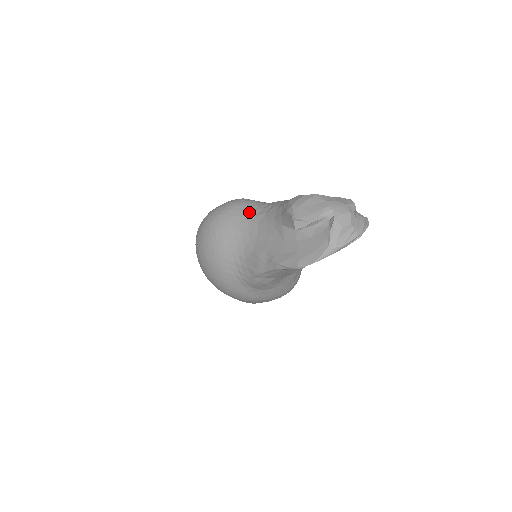
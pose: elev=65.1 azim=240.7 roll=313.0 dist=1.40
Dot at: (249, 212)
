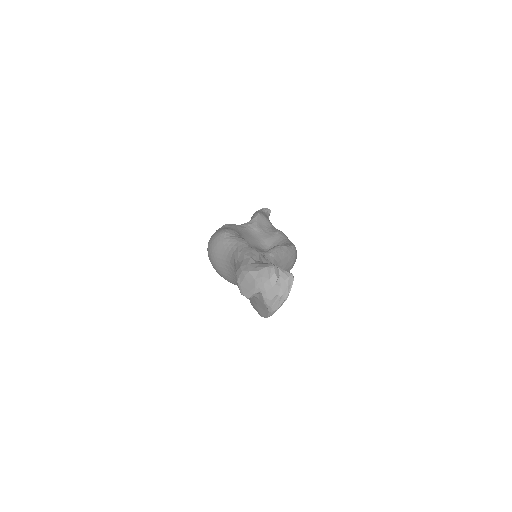
Dot at: (226, 257)
